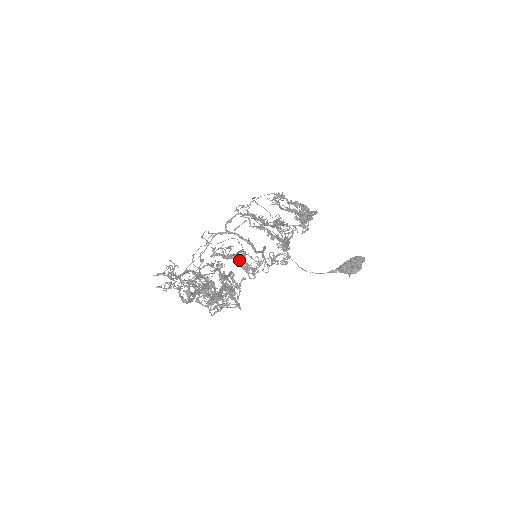
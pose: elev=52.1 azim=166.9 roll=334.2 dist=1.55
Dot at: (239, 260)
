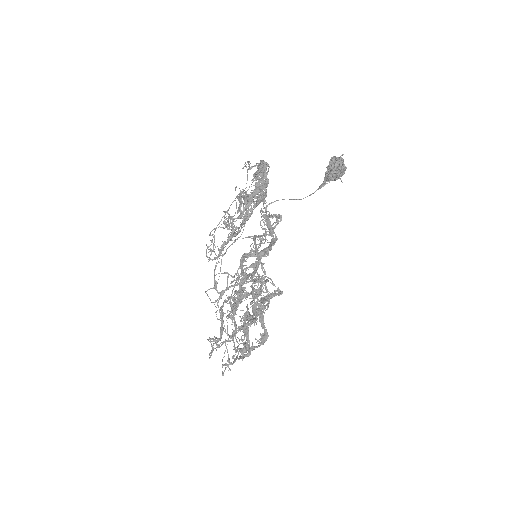
Dot at: (245, 257)
